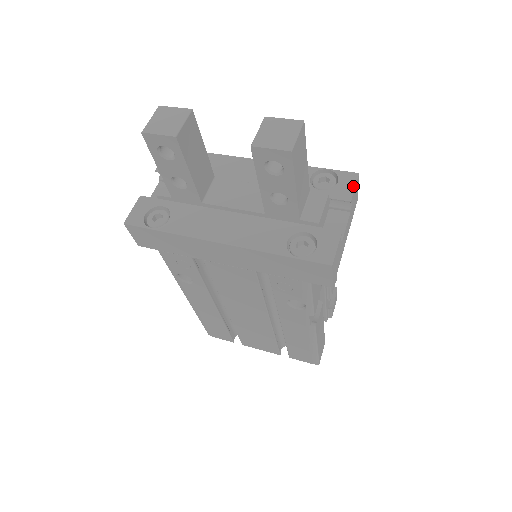
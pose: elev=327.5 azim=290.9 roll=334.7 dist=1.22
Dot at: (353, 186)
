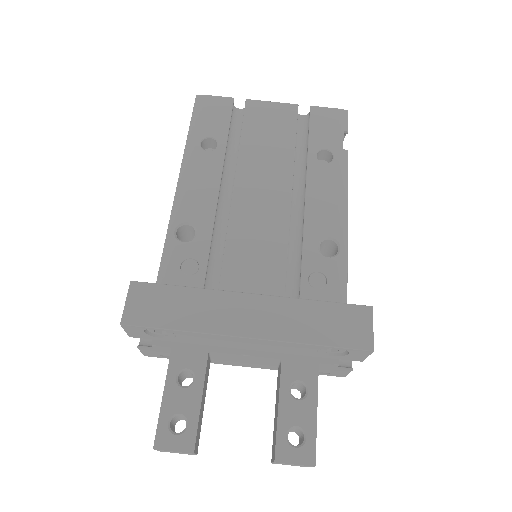
Dot at: (365, 357)
